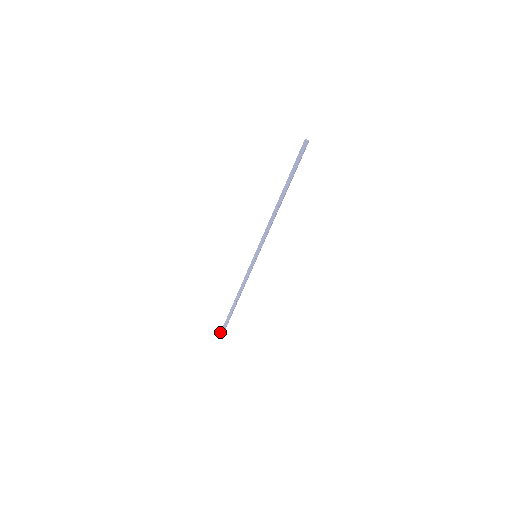
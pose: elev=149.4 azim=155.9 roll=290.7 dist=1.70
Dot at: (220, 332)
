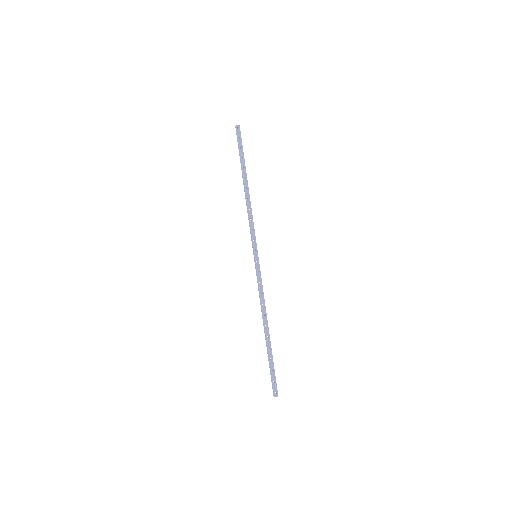
Dot at: (272, 386)
